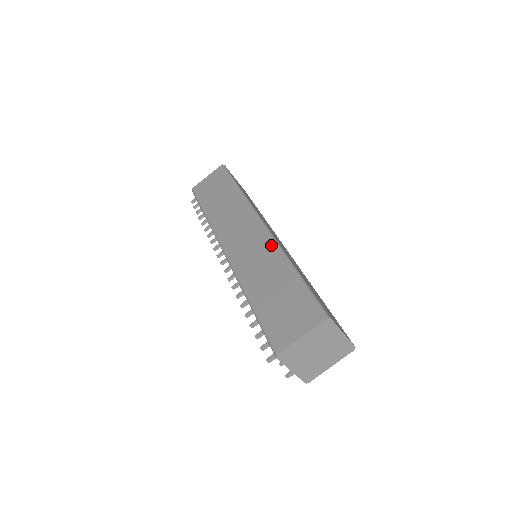
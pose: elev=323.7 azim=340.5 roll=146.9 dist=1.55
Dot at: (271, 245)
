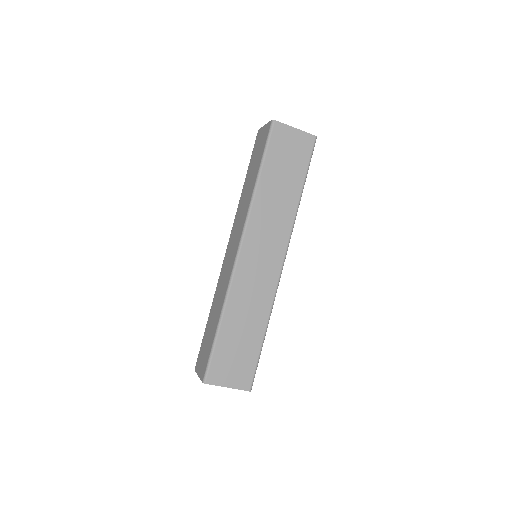
Dot at: (227, 283)
